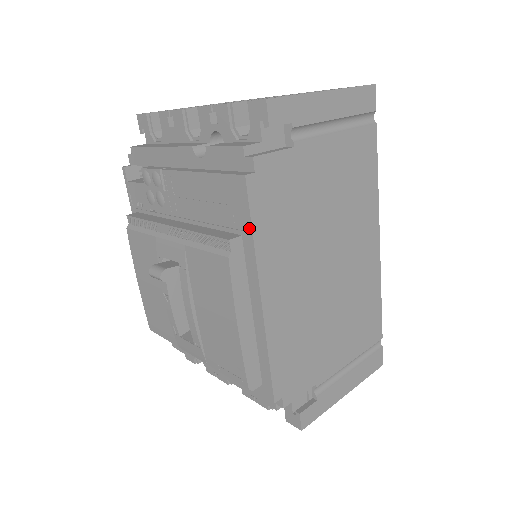
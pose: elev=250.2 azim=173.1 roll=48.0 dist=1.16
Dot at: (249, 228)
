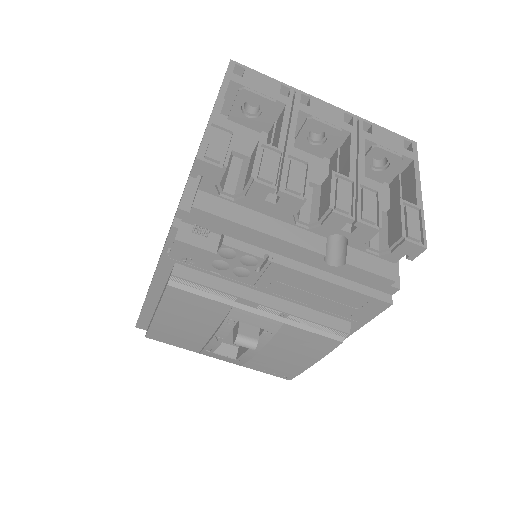
Dot at: (364, 322)
